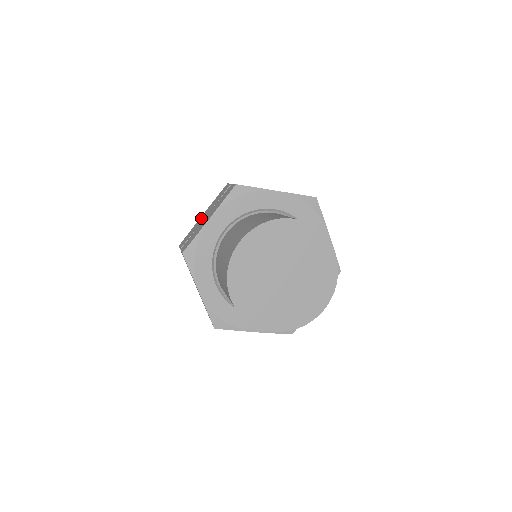
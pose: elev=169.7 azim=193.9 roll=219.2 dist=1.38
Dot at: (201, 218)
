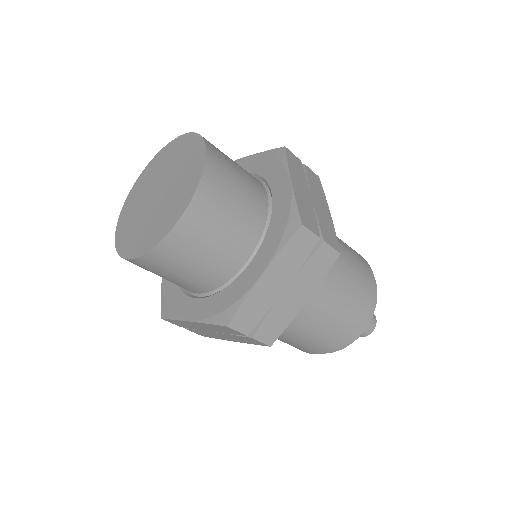
Dot at: occluded
